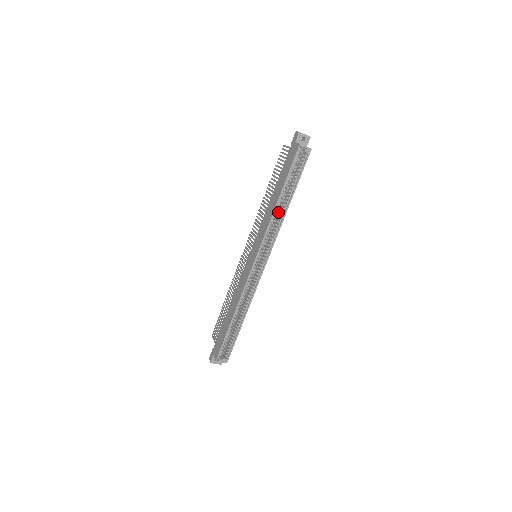
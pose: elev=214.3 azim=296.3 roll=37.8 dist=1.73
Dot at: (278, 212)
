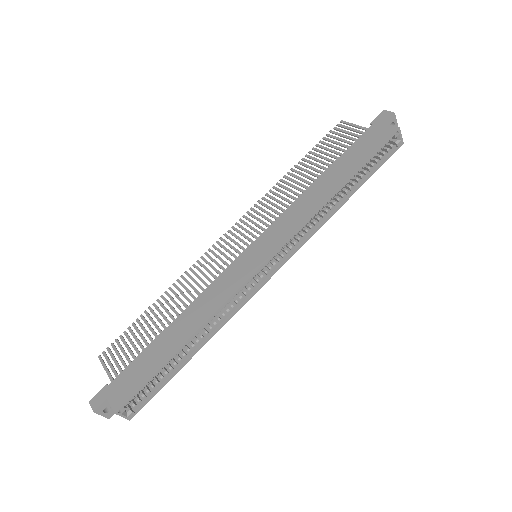
Dot at: occluded
